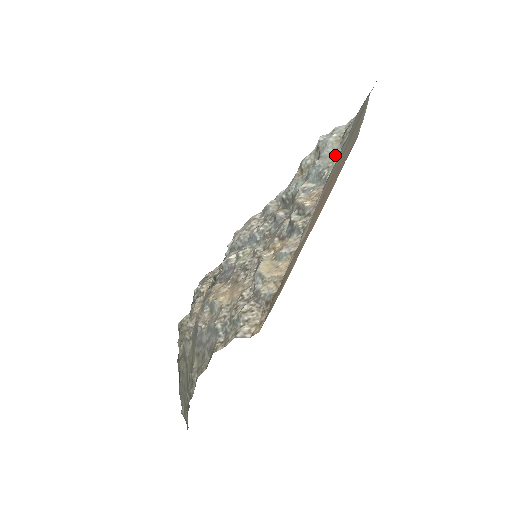
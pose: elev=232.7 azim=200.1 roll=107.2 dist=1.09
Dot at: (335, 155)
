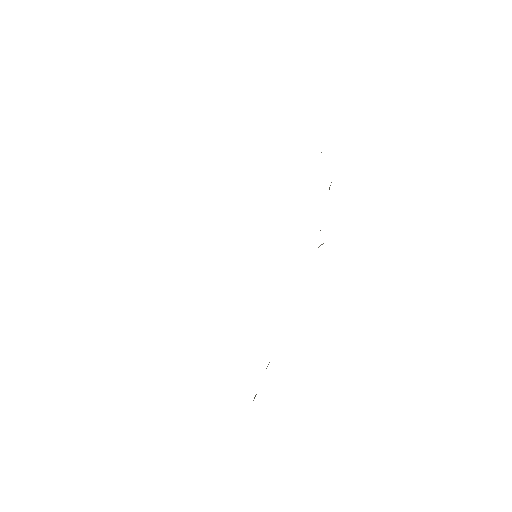
Dot at: occluded
